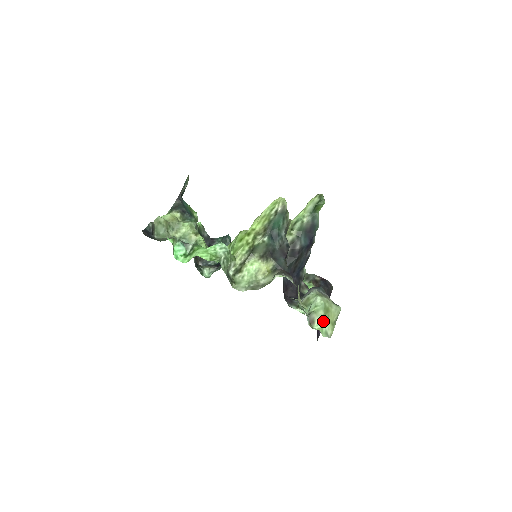
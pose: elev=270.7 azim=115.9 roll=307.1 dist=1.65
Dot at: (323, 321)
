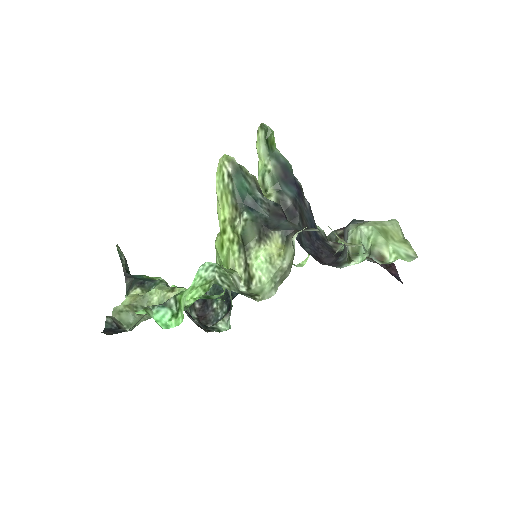
Dot at: (392, 247)
